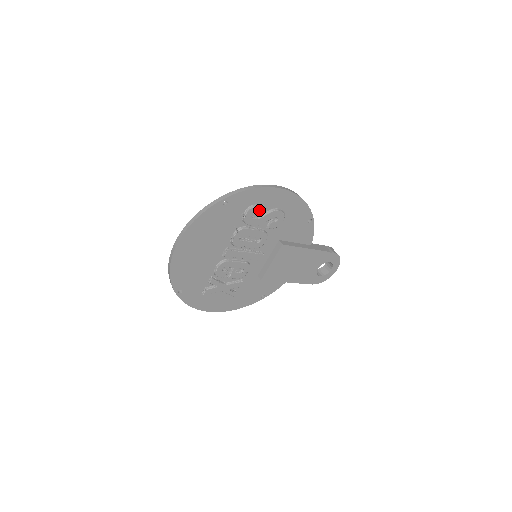
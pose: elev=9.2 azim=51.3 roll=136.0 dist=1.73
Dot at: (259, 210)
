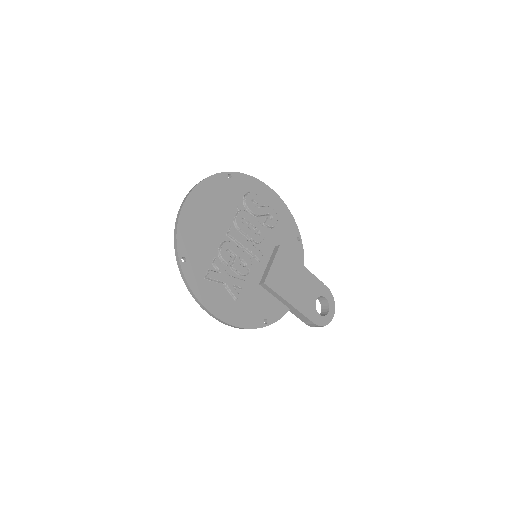
Dot at: (257, 198)
